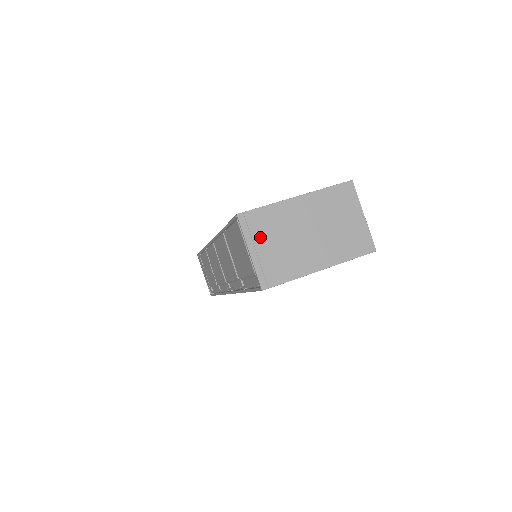
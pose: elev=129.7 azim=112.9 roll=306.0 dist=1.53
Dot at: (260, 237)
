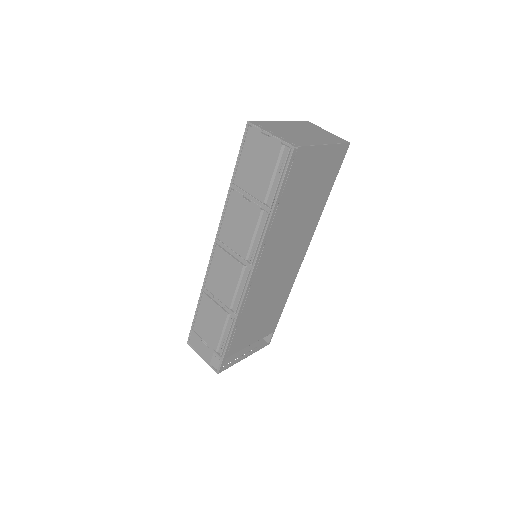
Dot at: (271, 130)
